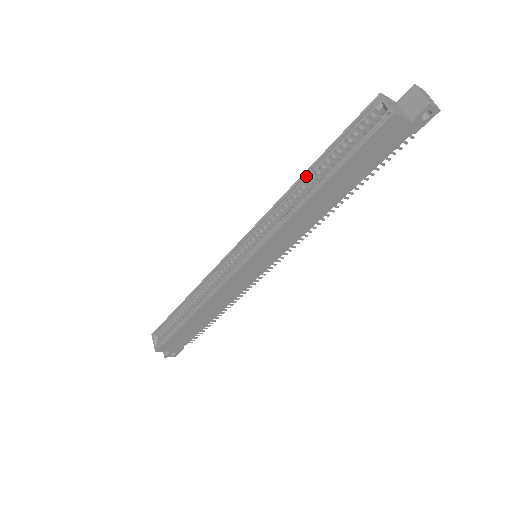
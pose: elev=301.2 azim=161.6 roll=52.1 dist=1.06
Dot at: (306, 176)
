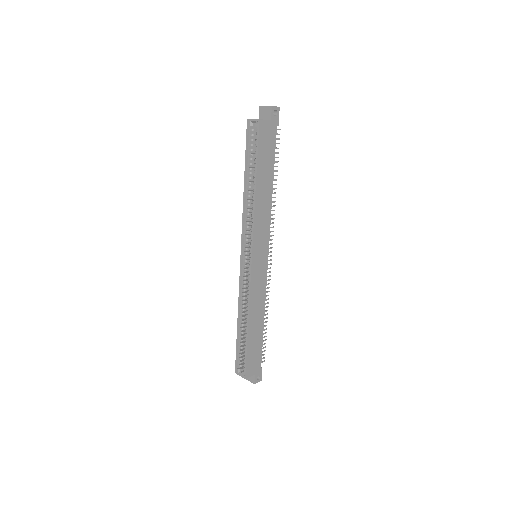
Dot at: (246, 186)
